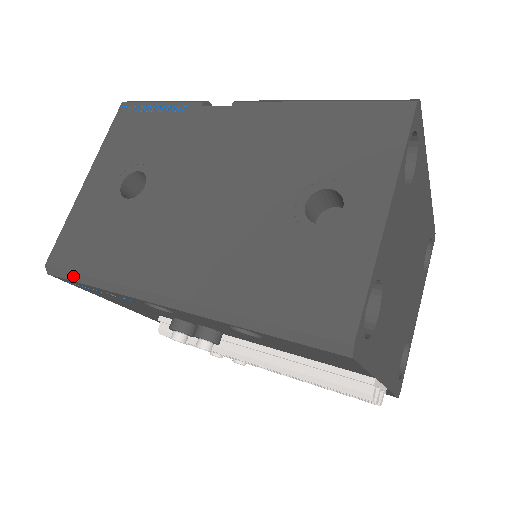
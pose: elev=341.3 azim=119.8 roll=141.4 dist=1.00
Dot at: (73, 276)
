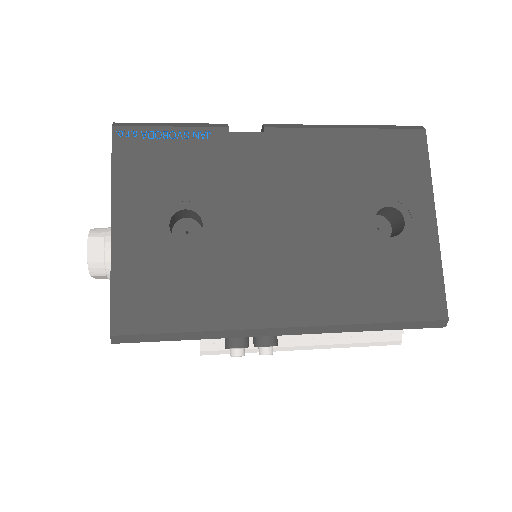
Dot at: (157, 337)
